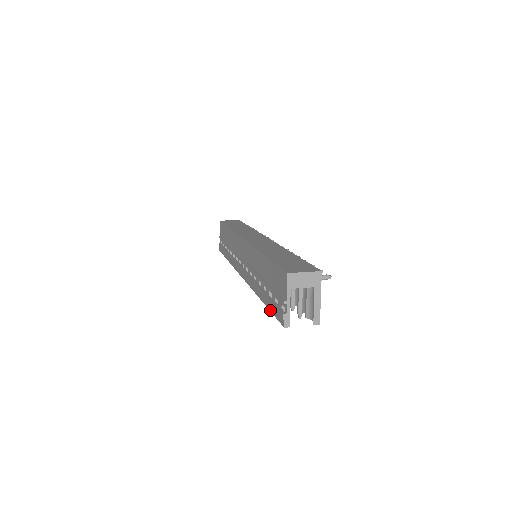
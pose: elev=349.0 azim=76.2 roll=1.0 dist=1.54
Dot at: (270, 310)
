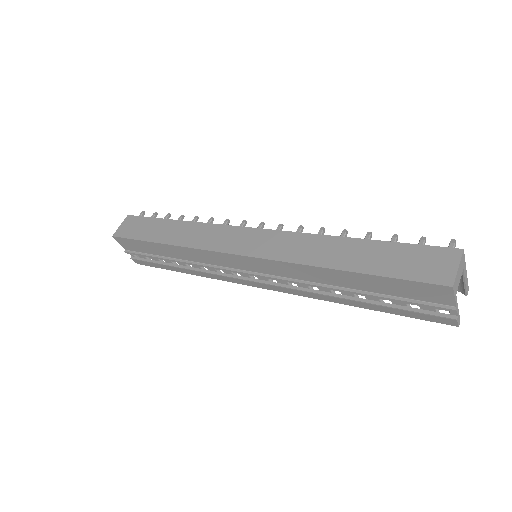
Dot at: occluded
